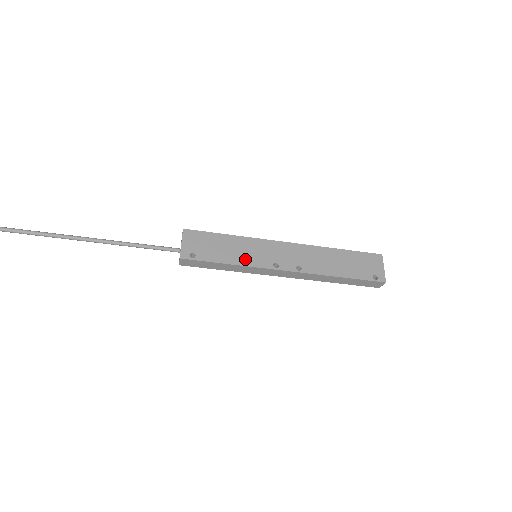
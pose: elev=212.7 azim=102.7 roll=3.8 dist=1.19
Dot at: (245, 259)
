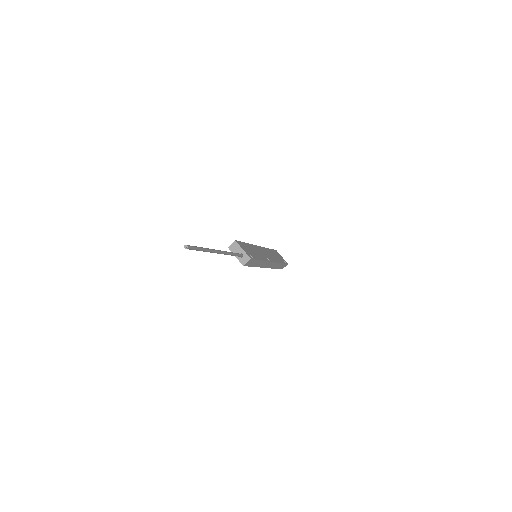
Dot at: (261, 257)
